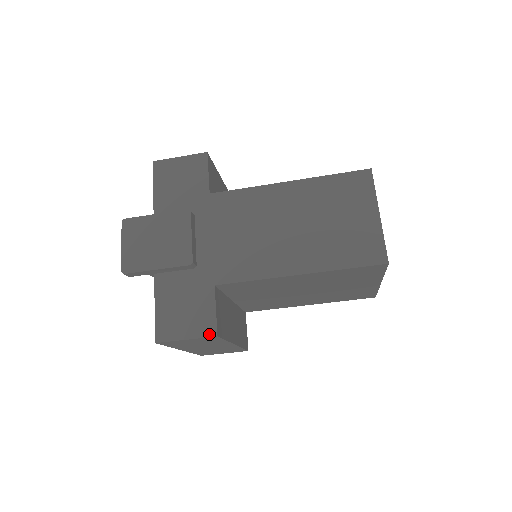
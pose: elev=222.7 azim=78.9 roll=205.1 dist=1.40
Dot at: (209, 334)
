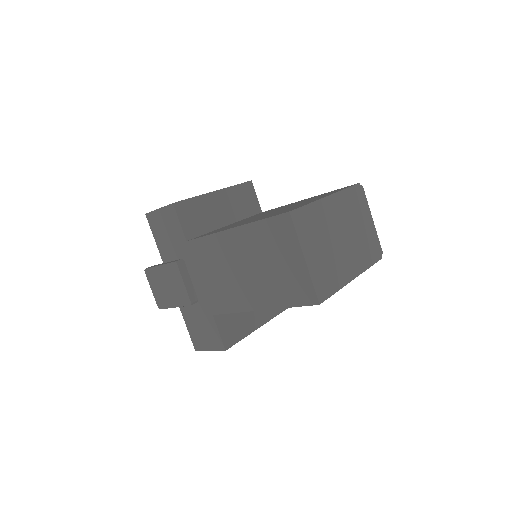
Dot at: (221, 349)
